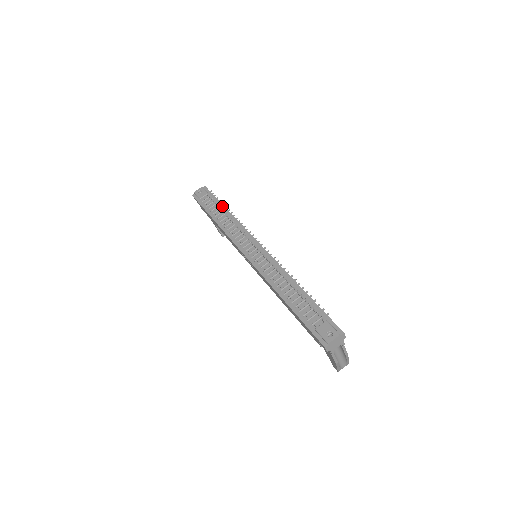
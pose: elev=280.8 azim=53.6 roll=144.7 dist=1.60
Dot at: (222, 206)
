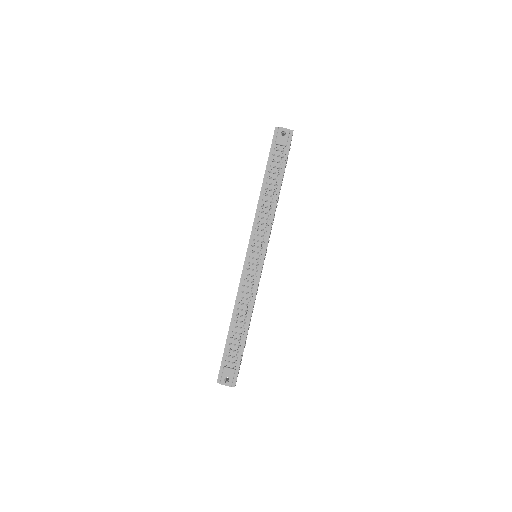
Dot at: (279, 182)
